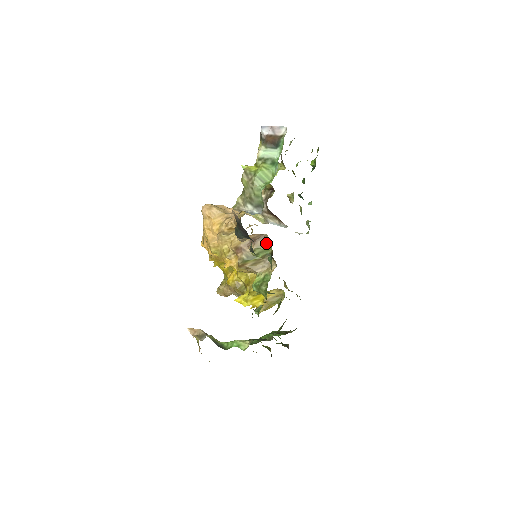
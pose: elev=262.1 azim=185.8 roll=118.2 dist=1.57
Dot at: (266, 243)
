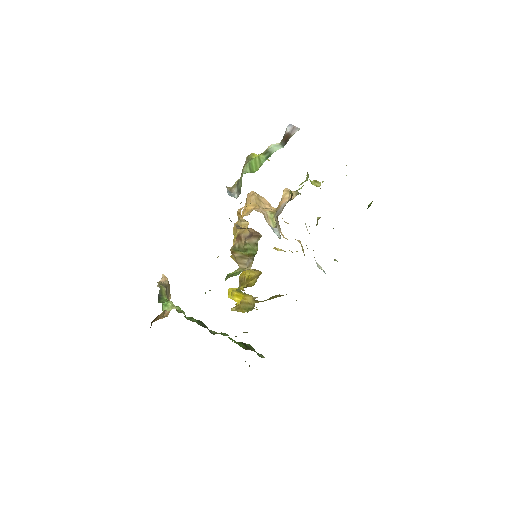
Dot at: (257, 243)
